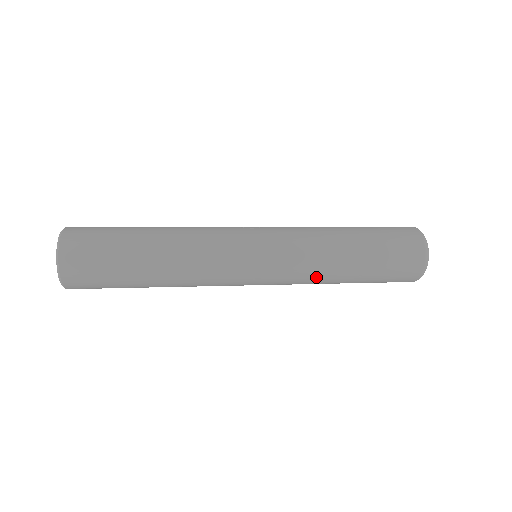
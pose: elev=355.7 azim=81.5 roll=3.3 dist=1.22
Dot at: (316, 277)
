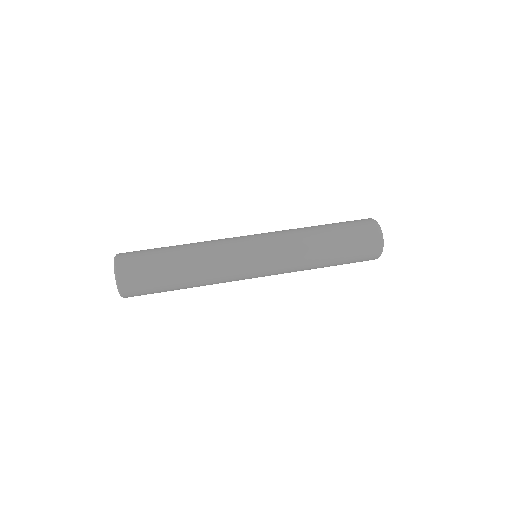
Dot at: (301, 270)
